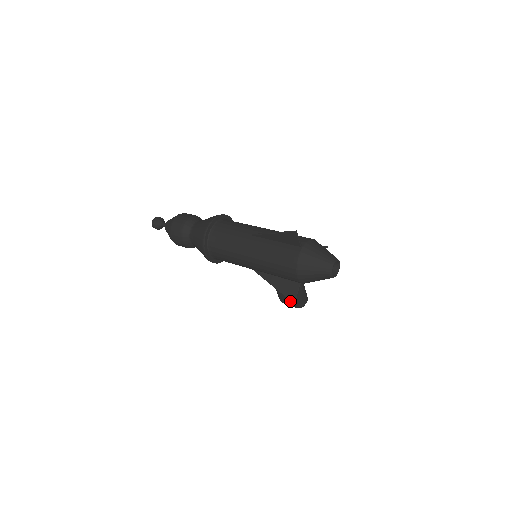
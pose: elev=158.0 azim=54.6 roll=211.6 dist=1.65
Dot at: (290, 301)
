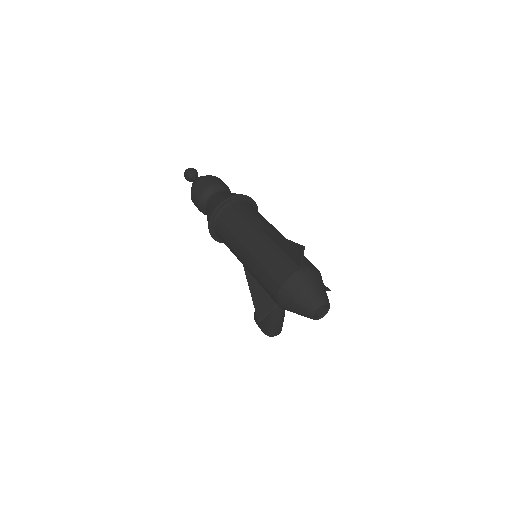
Dot at: (262, 322)
